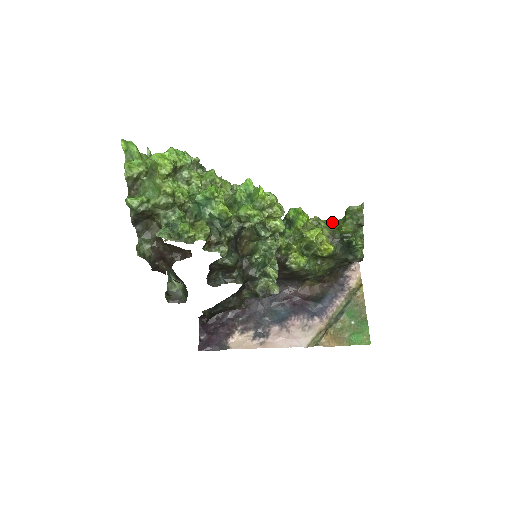
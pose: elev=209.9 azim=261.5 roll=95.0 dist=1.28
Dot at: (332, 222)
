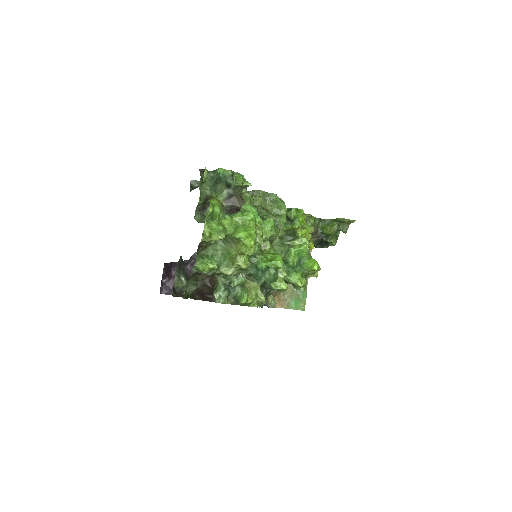
Dot at: (319, 219)
